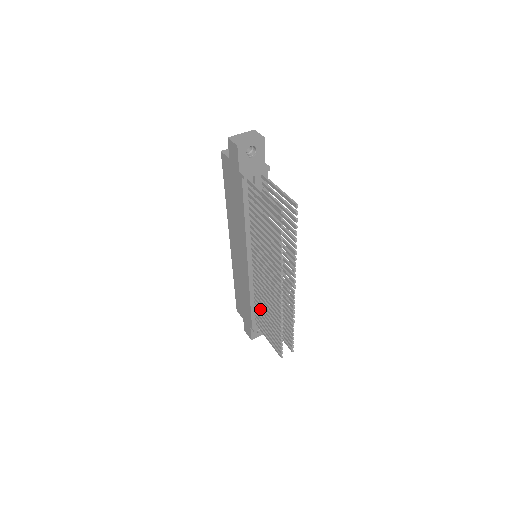
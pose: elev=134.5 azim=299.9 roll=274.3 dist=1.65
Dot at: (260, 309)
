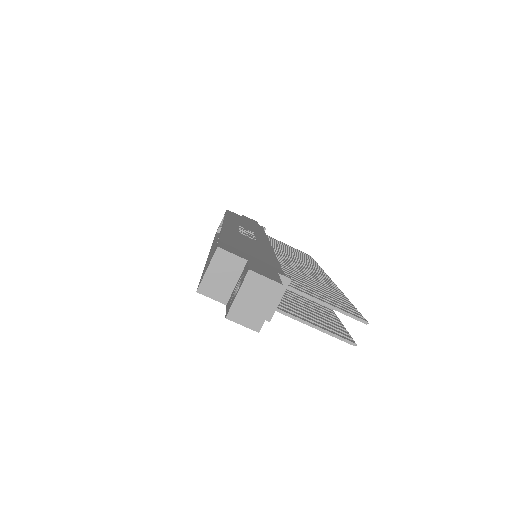
Dot at: occluded
